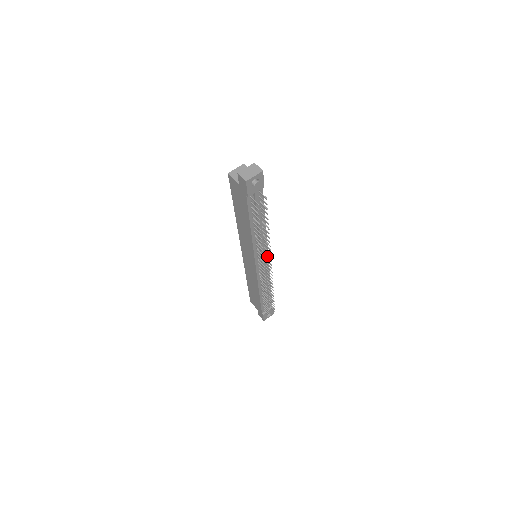
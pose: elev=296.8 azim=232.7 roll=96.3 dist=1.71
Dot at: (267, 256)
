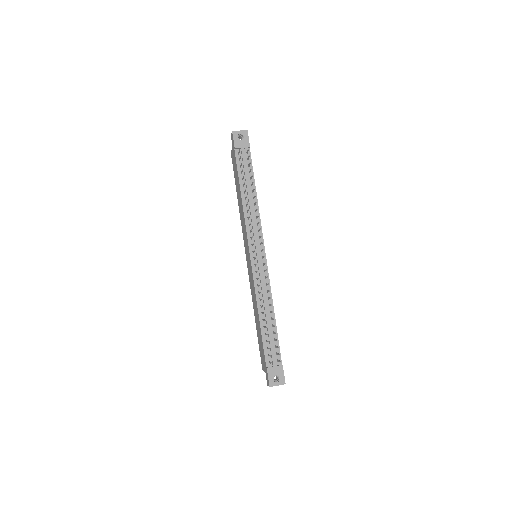
Dot at: (264, 249)
